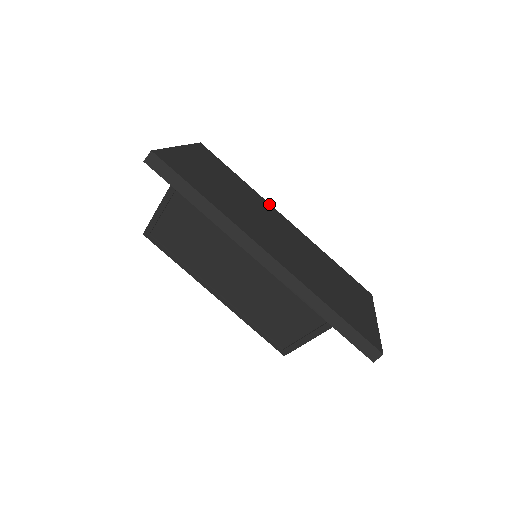
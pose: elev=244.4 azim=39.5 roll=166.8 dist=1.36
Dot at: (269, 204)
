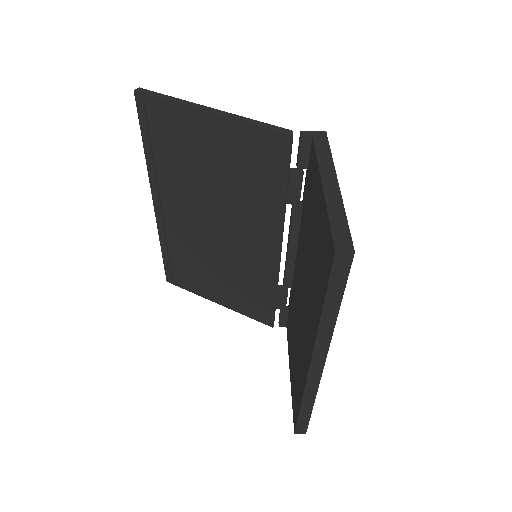
Dot at: occluded
